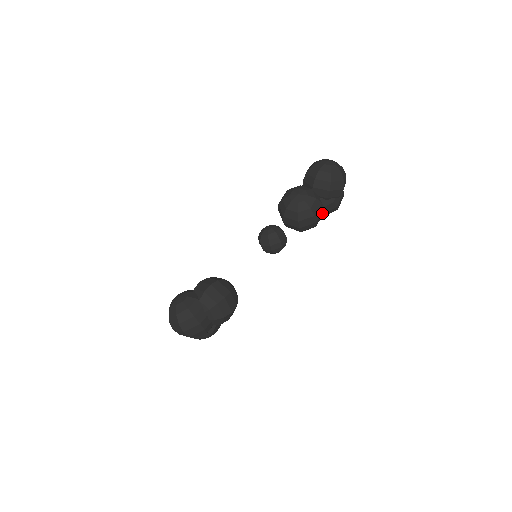
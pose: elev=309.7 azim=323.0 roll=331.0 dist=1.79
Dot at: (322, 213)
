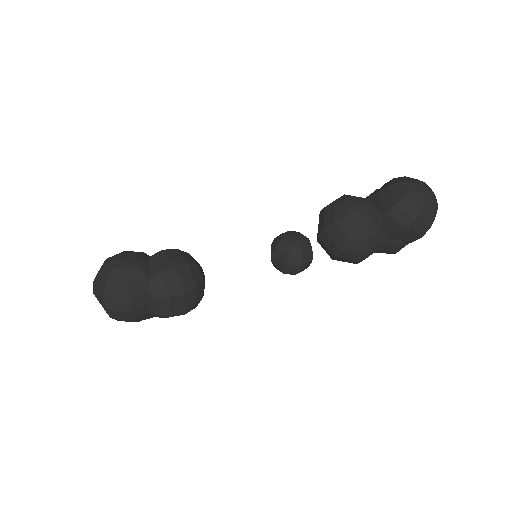
Dot at: (375, 251)
